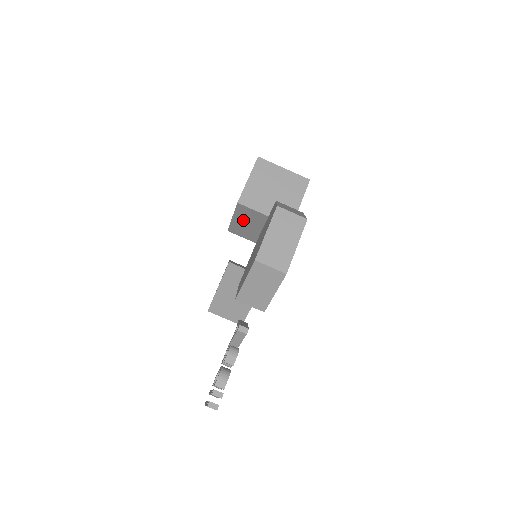
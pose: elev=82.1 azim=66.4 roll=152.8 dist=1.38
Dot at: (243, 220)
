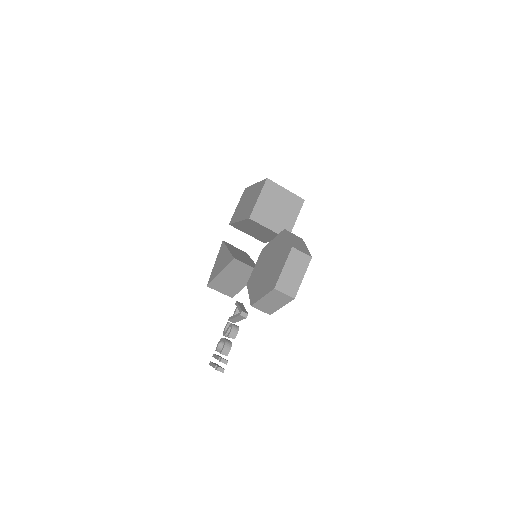
Dot at: (248, 225)
